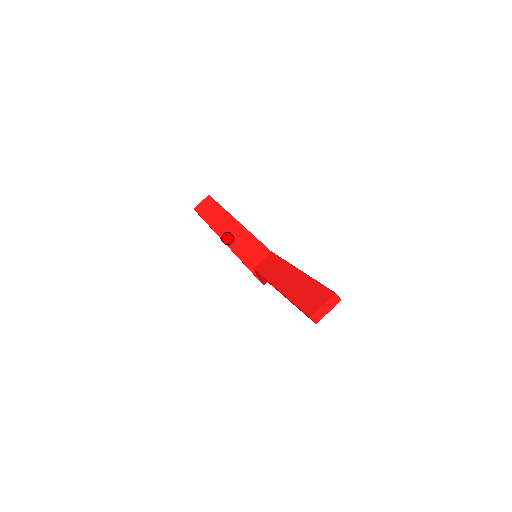
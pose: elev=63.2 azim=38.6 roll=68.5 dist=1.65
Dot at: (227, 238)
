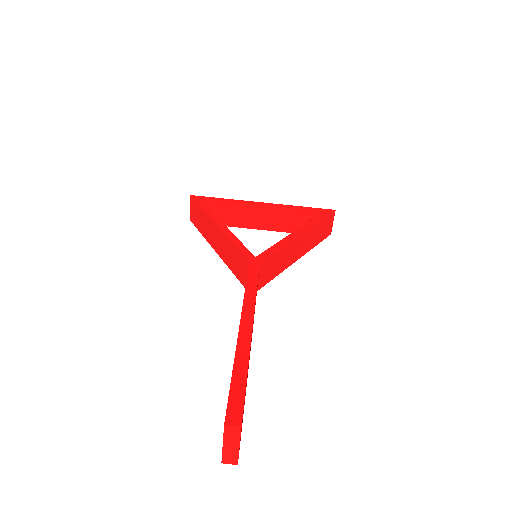
Dot at: (218, 252)
